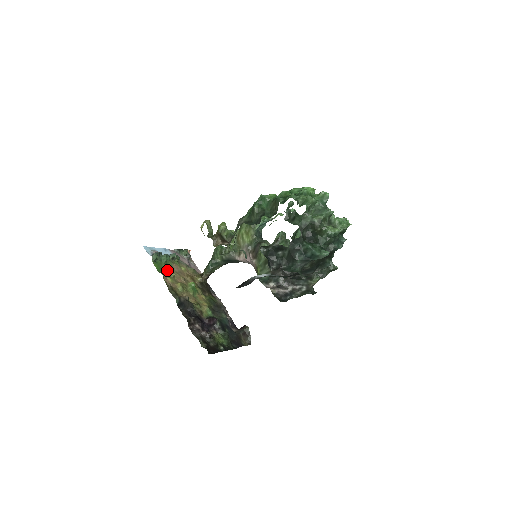
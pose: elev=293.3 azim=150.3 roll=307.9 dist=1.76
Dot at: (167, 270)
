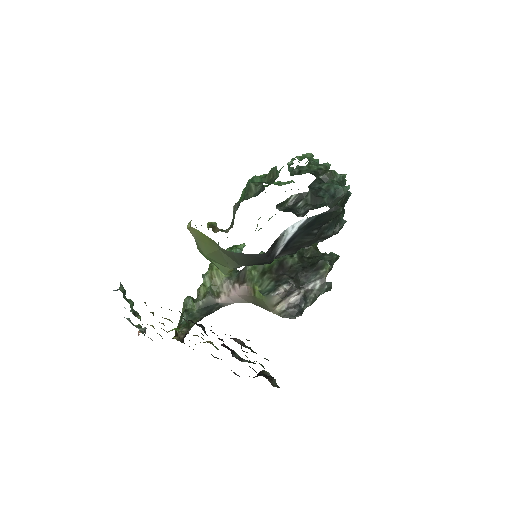
Dot at: occluded
